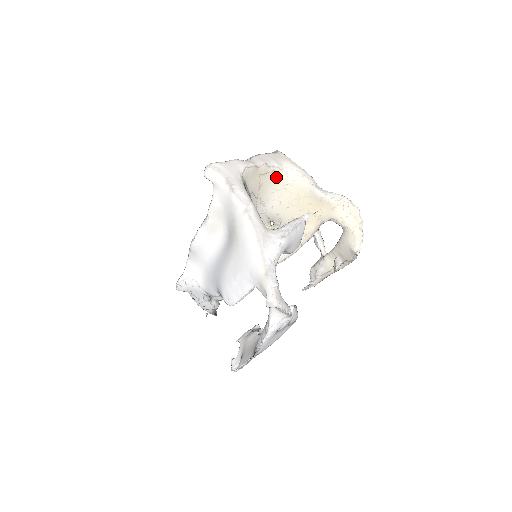
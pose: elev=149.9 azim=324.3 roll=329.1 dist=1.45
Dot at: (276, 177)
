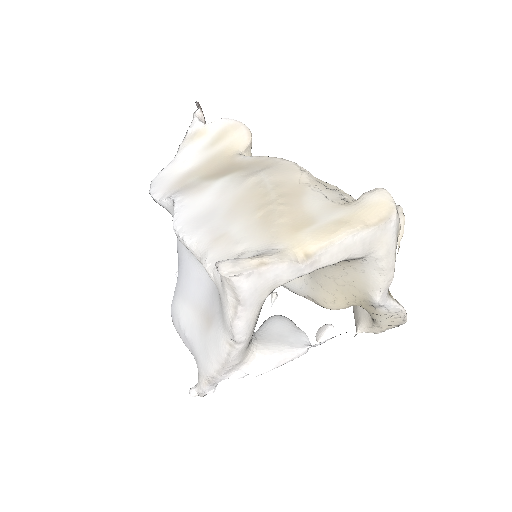
Dot at: occluded
